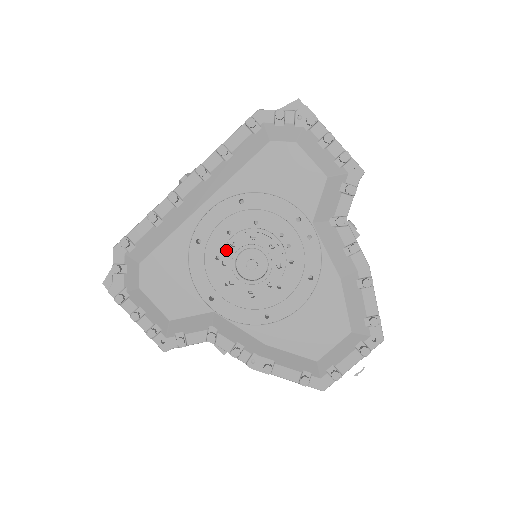
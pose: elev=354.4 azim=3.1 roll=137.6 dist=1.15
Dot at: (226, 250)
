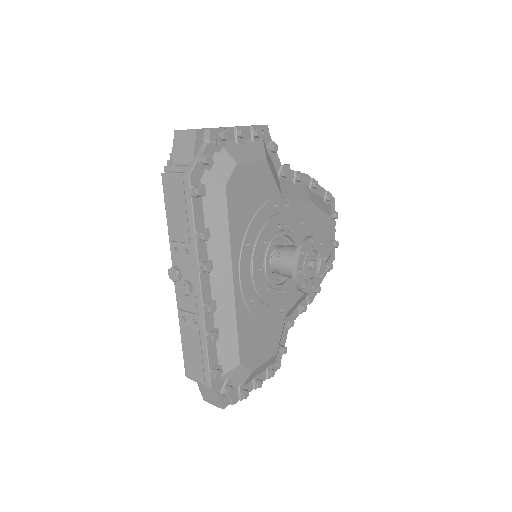
Dot at: (299, 280)
